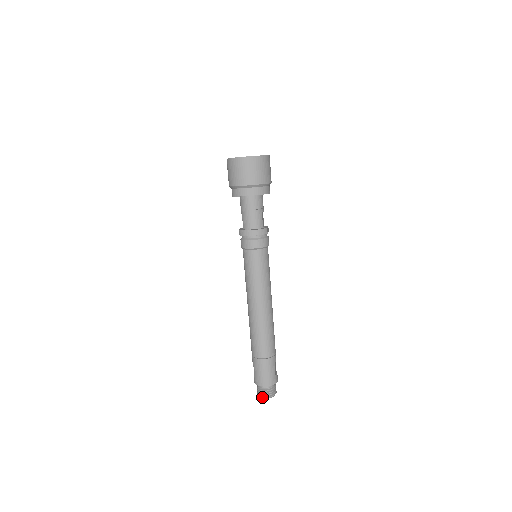
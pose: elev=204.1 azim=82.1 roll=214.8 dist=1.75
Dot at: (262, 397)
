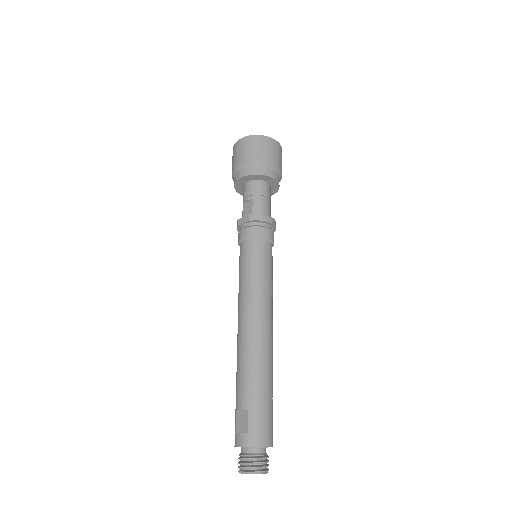
Dot at: (259, 471)
